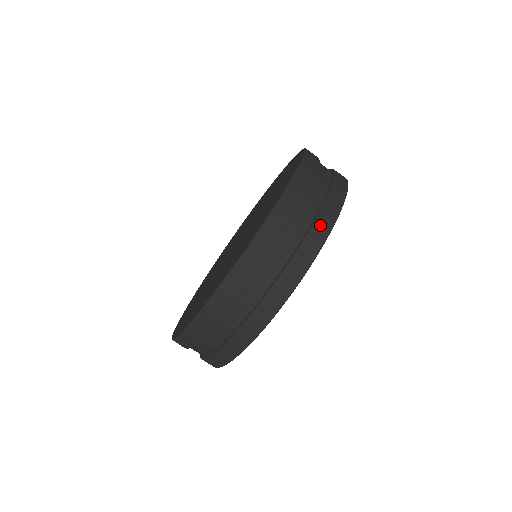
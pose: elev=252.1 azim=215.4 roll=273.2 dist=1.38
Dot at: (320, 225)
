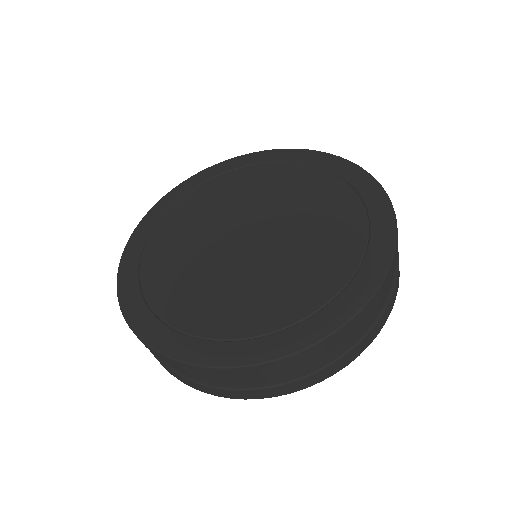
Dot at: (379, 325)
